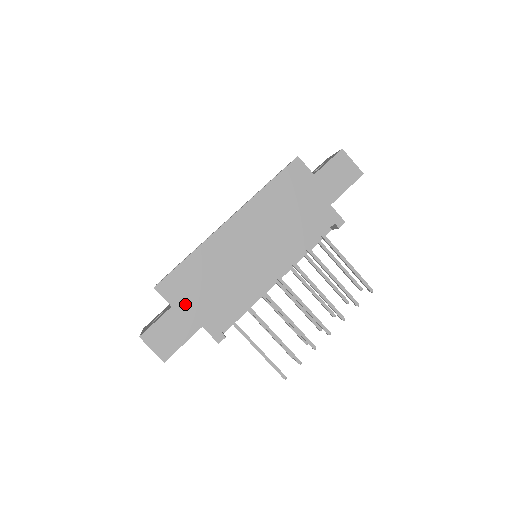
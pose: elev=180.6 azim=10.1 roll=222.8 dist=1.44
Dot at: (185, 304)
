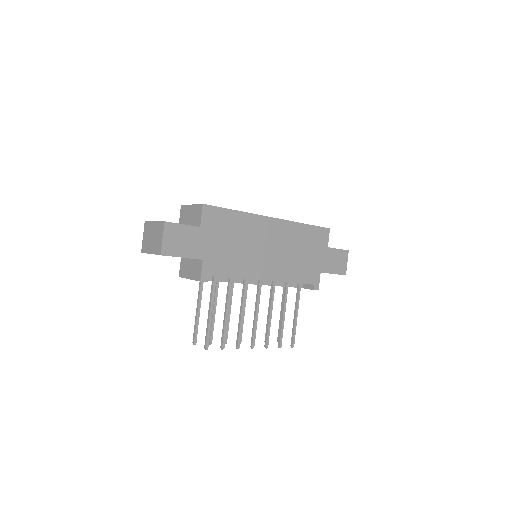
Dot at: (208, 235)
